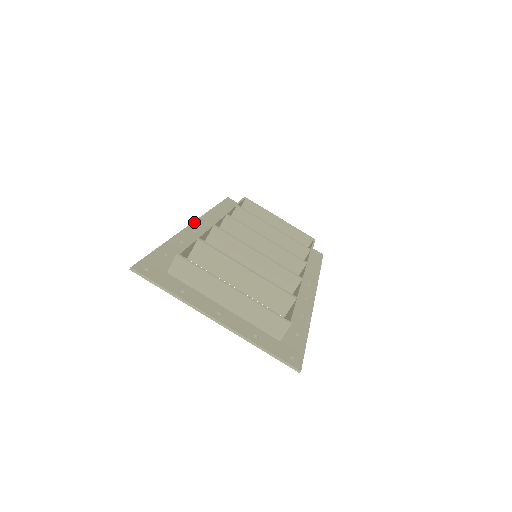
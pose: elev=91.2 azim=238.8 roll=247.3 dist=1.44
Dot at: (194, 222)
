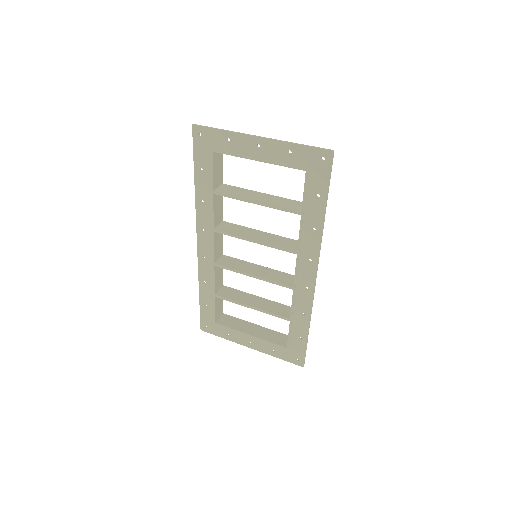
Dot at: (198, 243)
